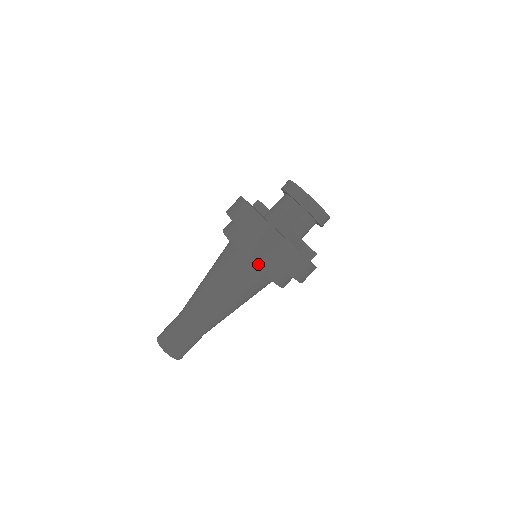
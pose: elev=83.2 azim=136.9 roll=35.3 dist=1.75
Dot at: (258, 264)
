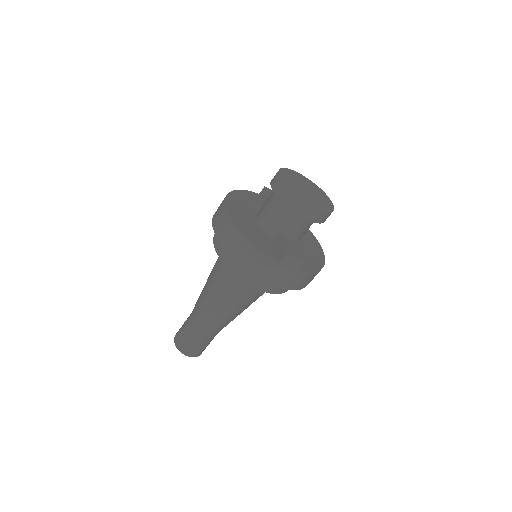
Dot at: (240, 275)
